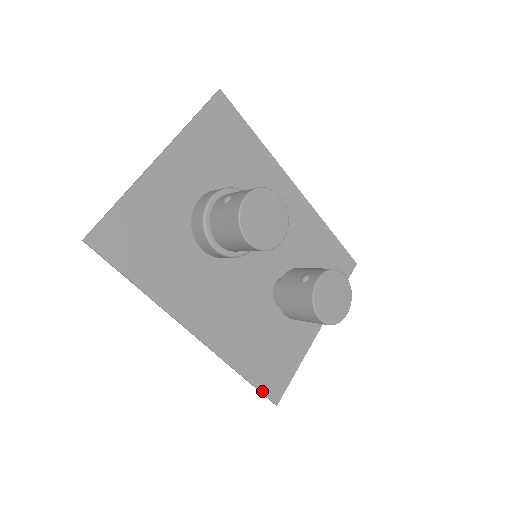
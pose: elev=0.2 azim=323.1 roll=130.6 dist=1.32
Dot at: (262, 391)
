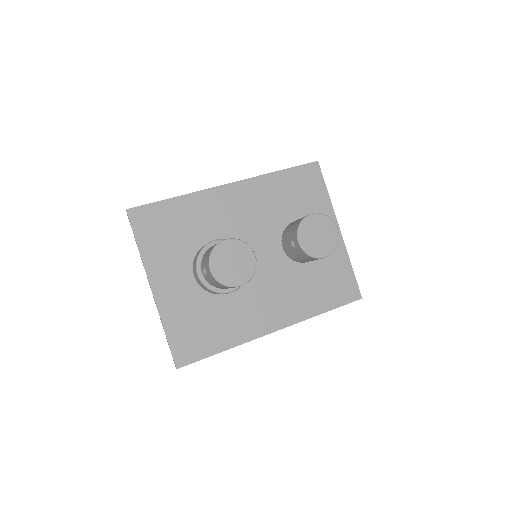
Dot at: (345, 304)
